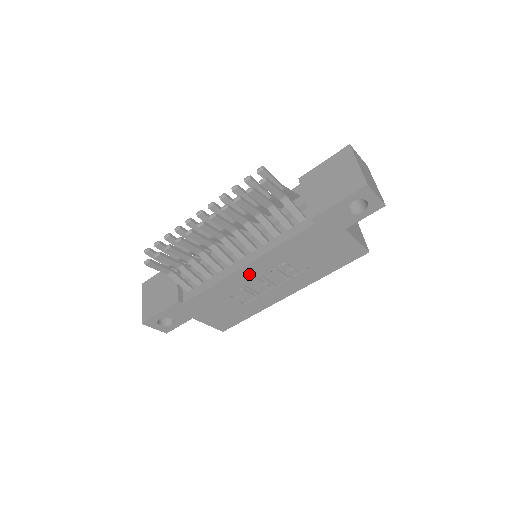
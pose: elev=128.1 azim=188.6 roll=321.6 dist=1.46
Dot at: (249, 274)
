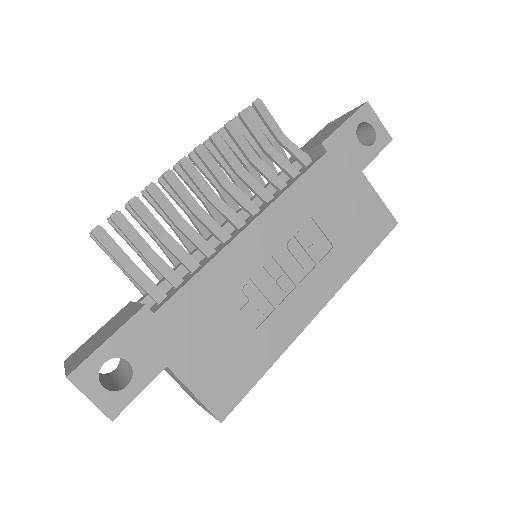
Dot at: (257, 245)
